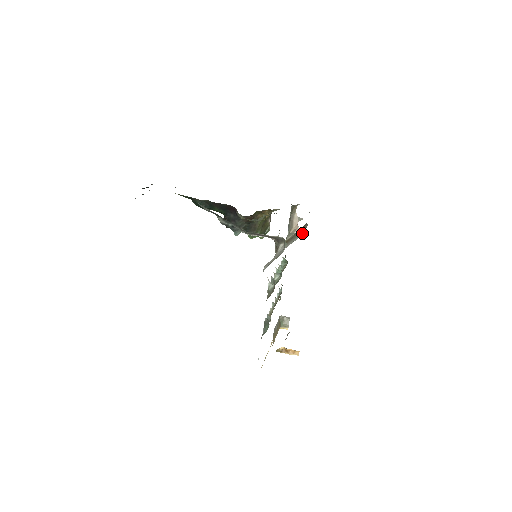
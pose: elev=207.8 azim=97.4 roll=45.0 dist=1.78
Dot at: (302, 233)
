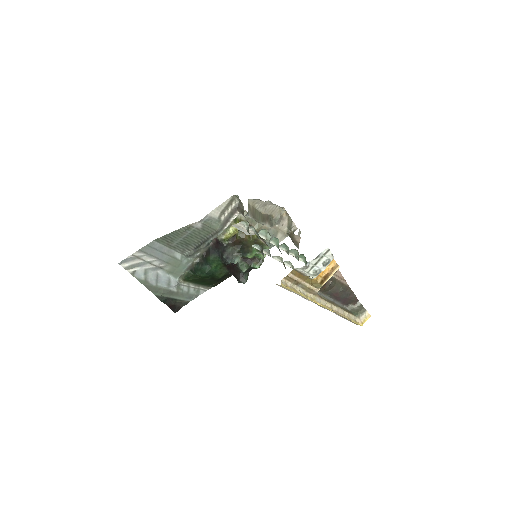
Dot at: occluded
